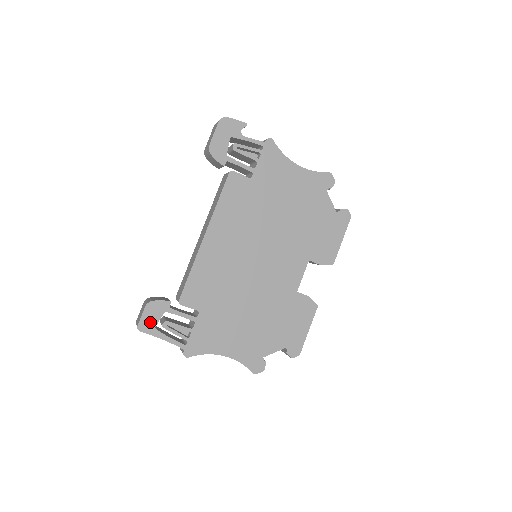
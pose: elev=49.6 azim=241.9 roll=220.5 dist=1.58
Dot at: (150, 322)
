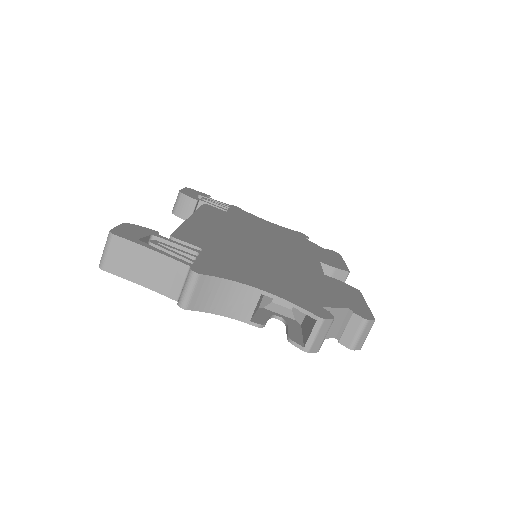
Dot at: (130, 234)
